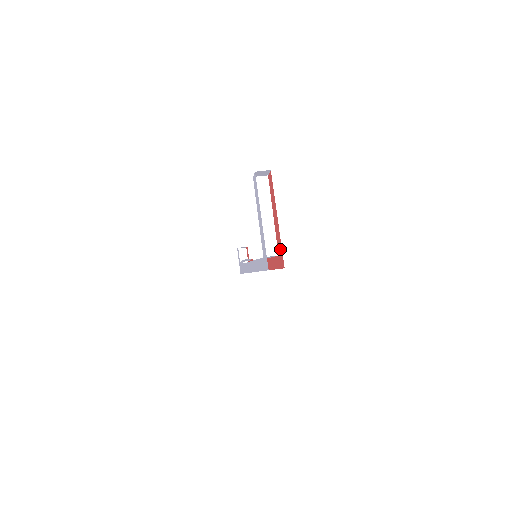
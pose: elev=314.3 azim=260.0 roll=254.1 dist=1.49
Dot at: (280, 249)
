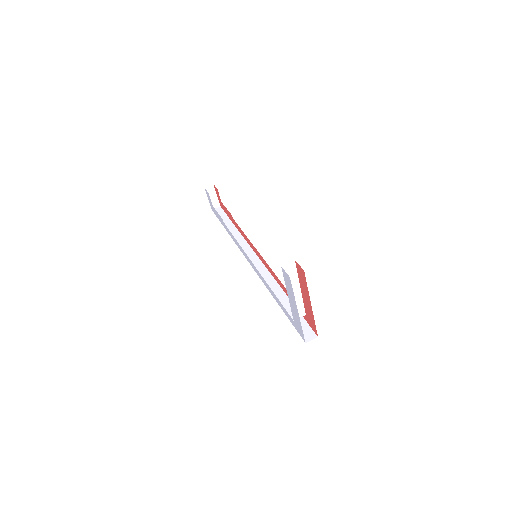
Dot at: (312, 320)
